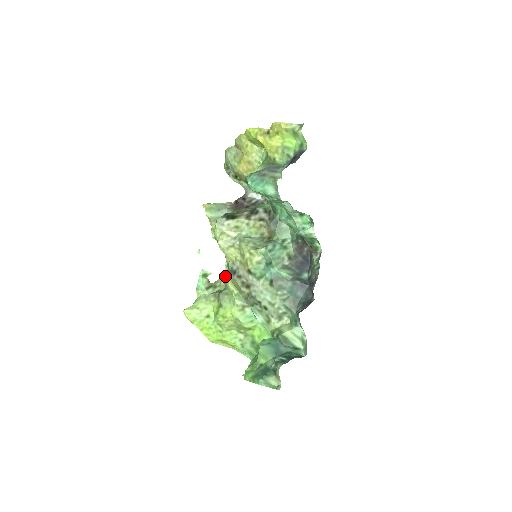
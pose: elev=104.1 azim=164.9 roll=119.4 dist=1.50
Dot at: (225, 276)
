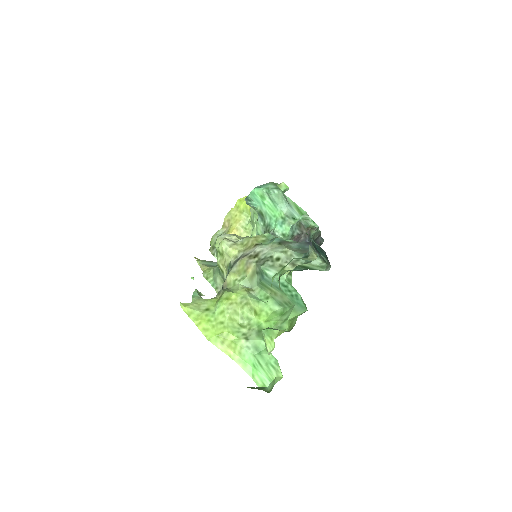
Dot at: (224, 281)
